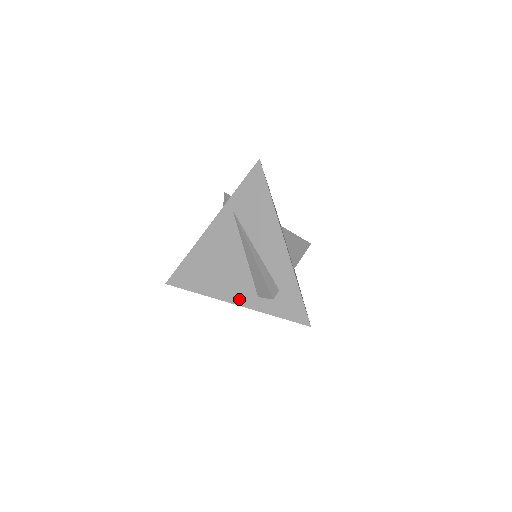
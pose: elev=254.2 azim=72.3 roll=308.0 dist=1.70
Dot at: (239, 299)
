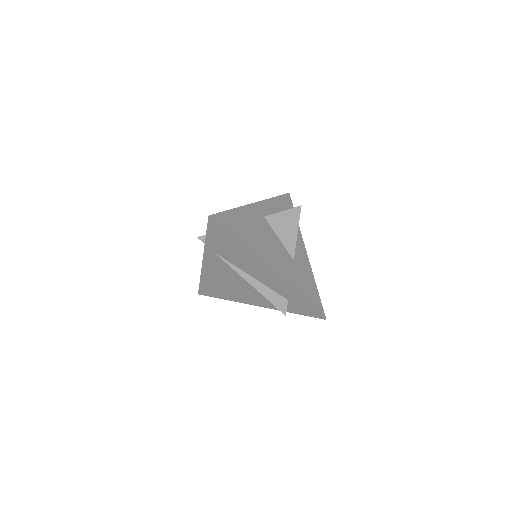
Dot at: (260, 304)
